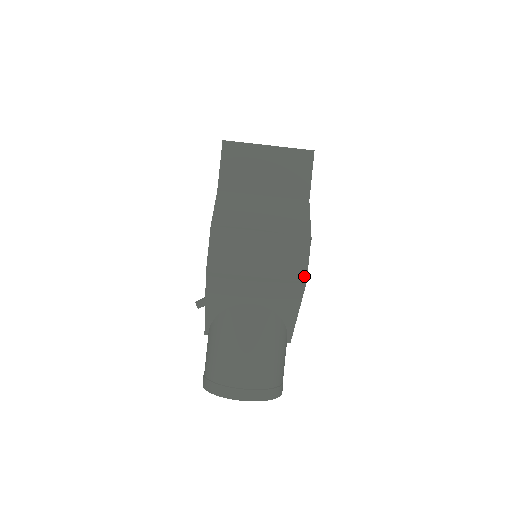
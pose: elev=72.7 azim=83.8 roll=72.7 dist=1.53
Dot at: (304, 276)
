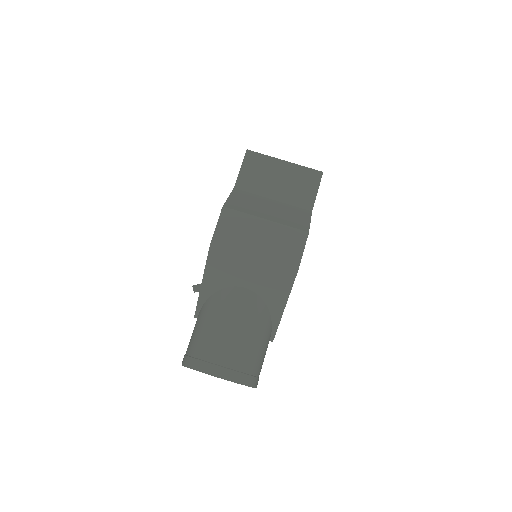
Dot at: (297, 265)
